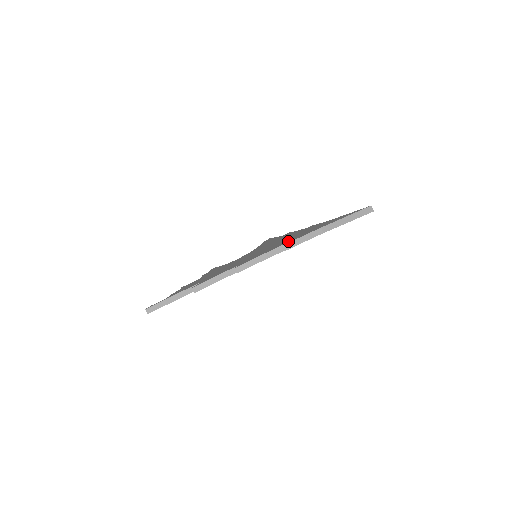
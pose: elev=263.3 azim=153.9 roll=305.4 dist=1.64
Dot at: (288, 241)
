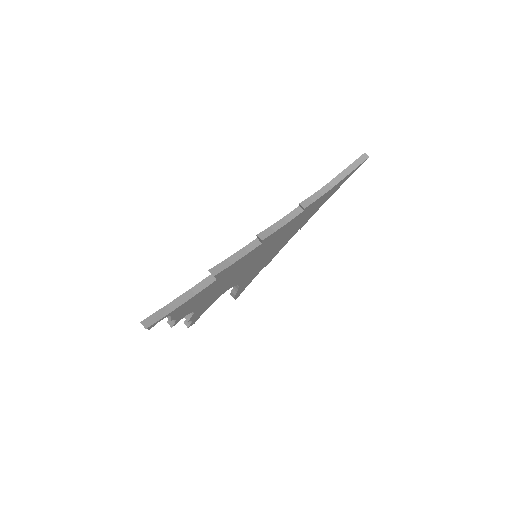
Dot at: occluded
